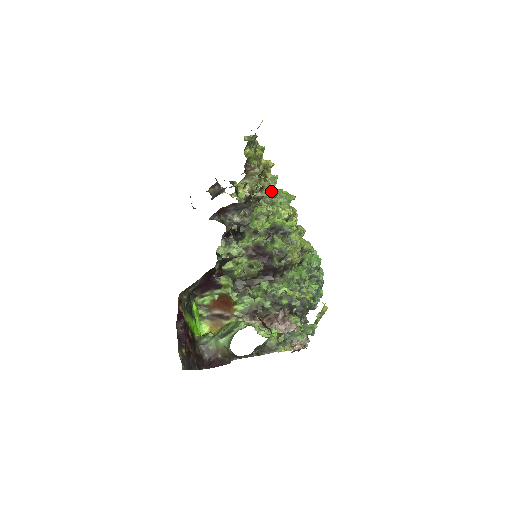
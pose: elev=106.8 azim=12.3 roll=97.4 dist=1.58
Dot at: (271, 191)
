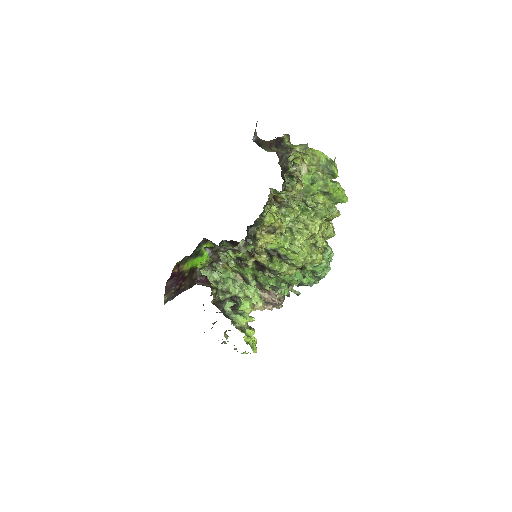
Dot at: (260, 262)
